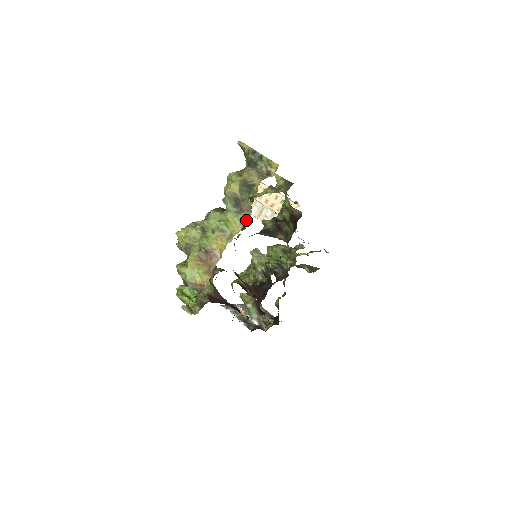
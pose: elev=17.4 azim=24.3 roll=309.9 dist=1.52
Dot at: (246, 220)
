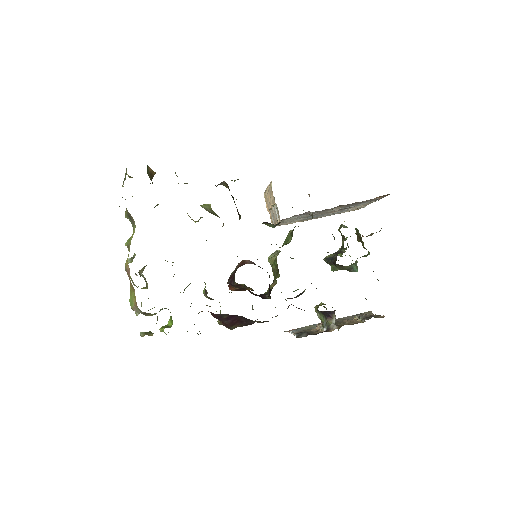
Dot at: occluded
